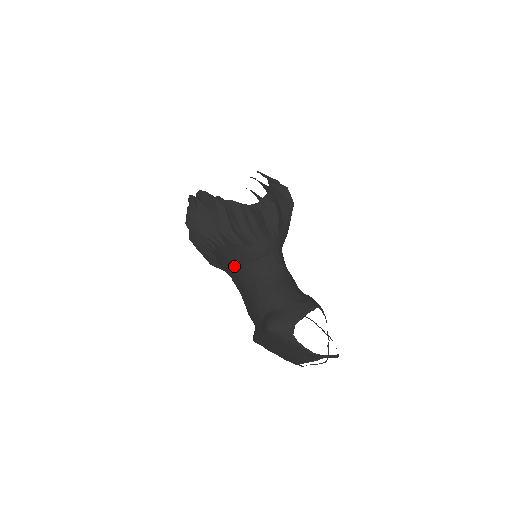
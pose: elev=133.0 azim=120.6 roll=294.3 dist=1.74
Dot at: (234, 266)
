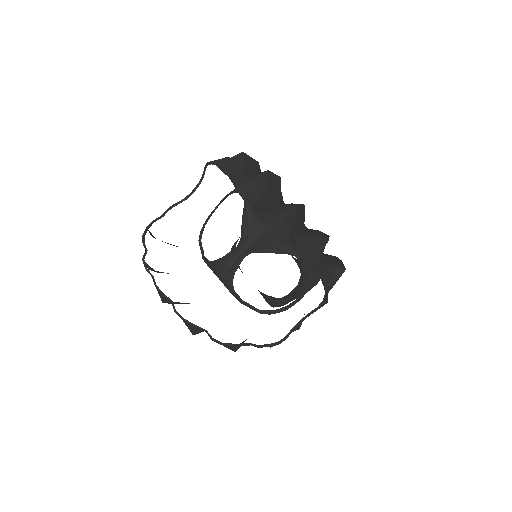
Dot at: occluded
